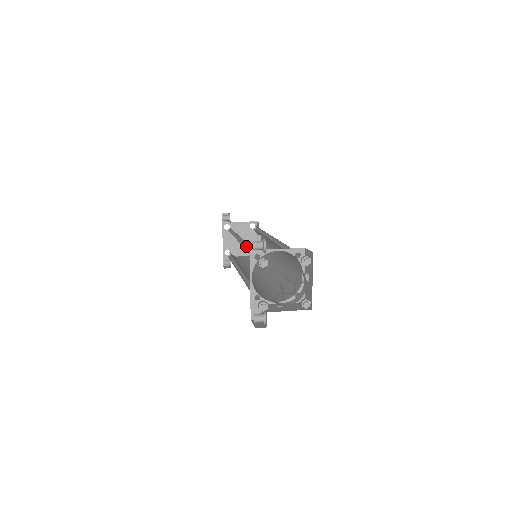
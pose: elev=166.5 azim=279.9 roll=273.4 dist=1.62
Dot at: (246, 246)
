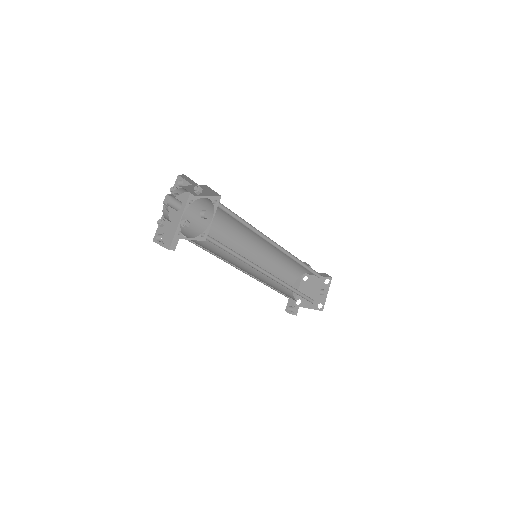
Dot at: (234, 231)
